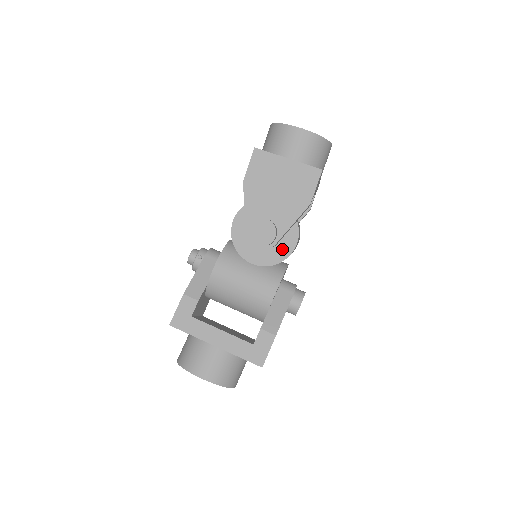
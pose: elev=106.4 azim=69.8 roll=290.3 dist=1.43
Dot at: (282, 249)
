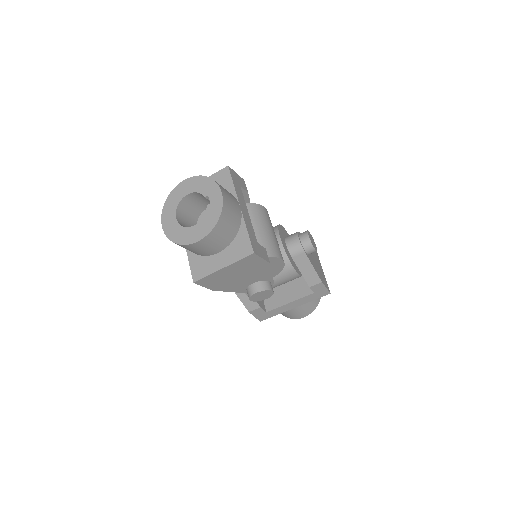
Dot at: (276, 267)
